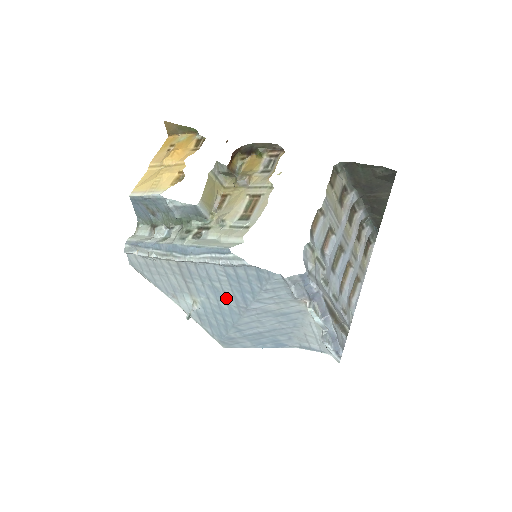
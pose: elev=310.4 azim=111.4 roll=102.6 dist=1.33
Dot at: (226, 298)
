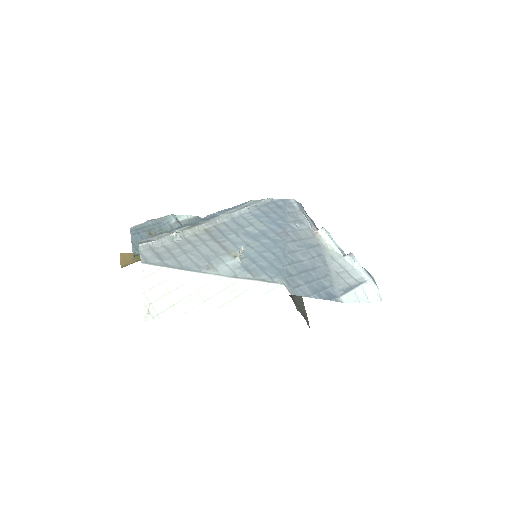
Dot at: (264, 234)
